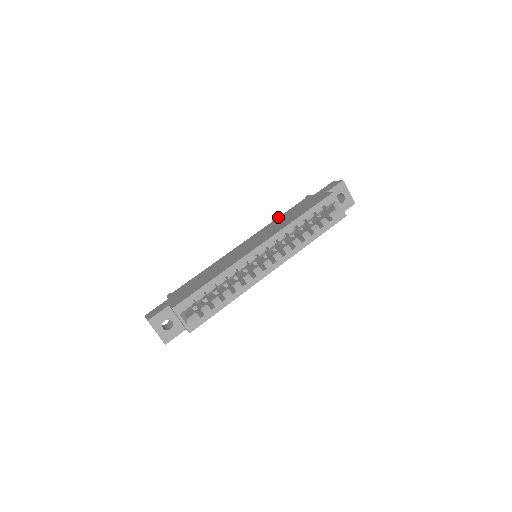
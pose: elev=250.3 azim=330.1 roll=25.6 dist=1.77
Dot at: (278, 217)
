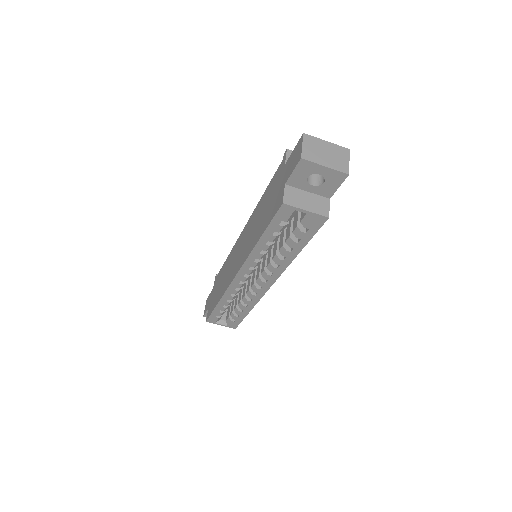
Dot at: (262, 195)
